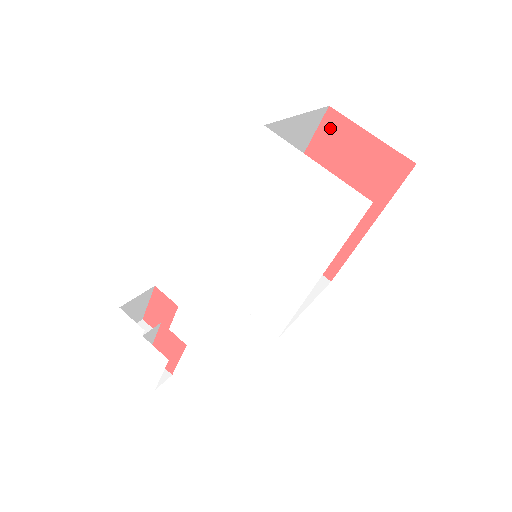
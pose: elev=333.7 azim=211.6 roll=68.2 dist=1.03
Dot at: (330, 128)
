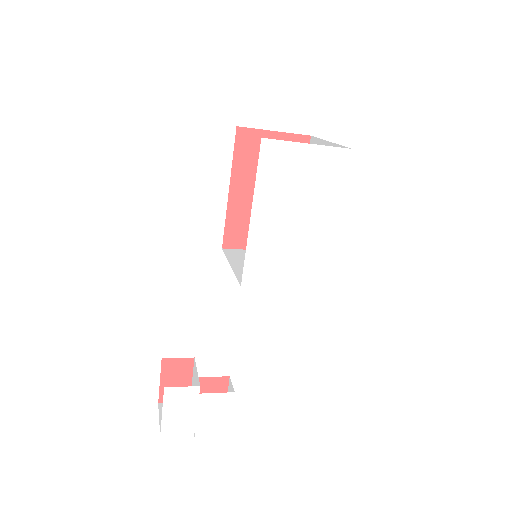
Dot at: (244, 142)
